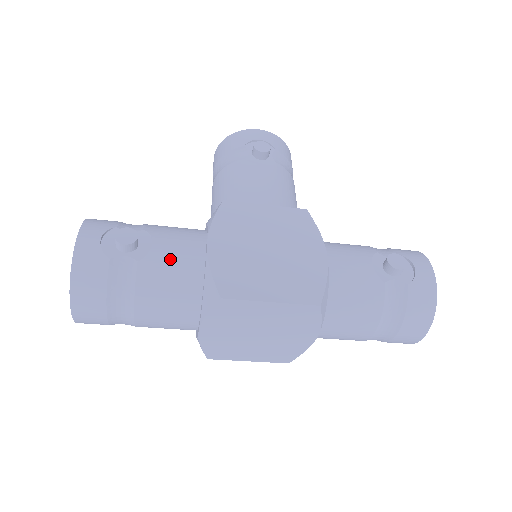
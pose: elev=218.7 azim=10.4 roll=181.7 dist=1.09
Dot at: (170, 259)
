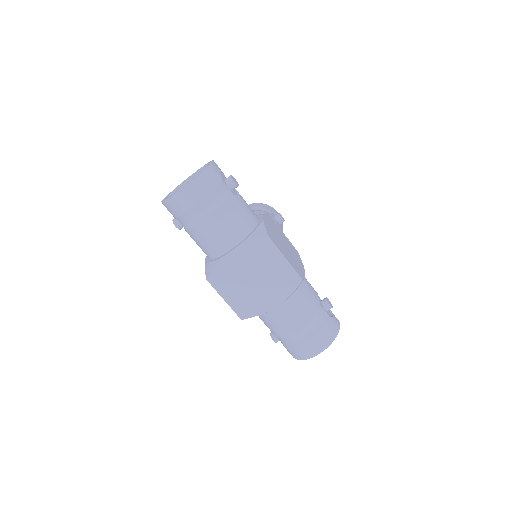
Dot at: (245, 207)
